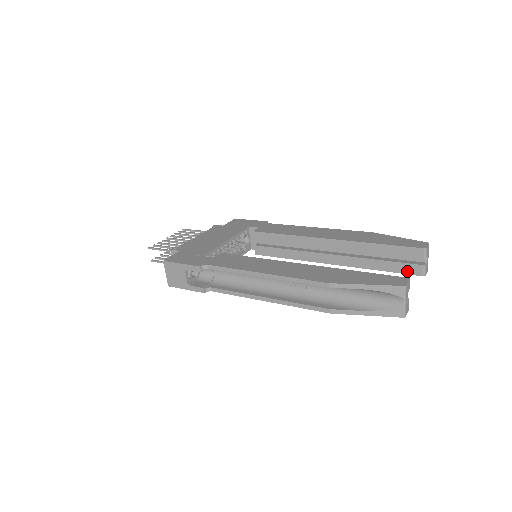
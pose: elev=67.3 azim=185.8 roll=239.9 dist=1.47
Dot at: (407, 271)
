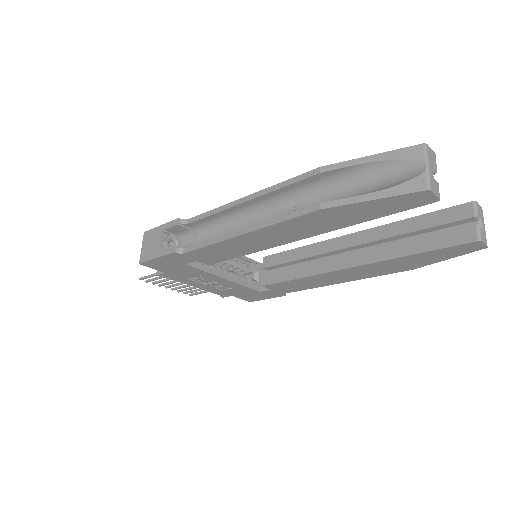
Dot at: (454, 241)
